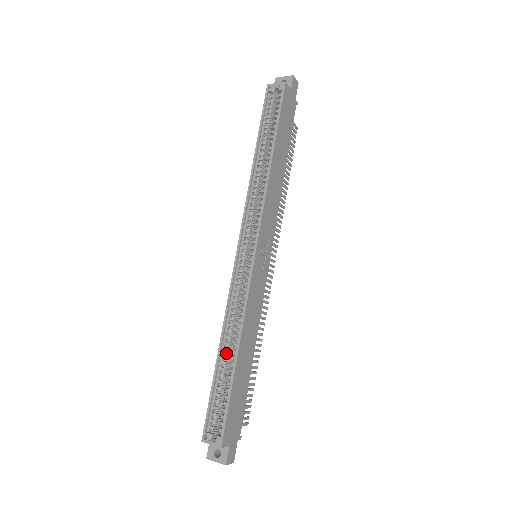
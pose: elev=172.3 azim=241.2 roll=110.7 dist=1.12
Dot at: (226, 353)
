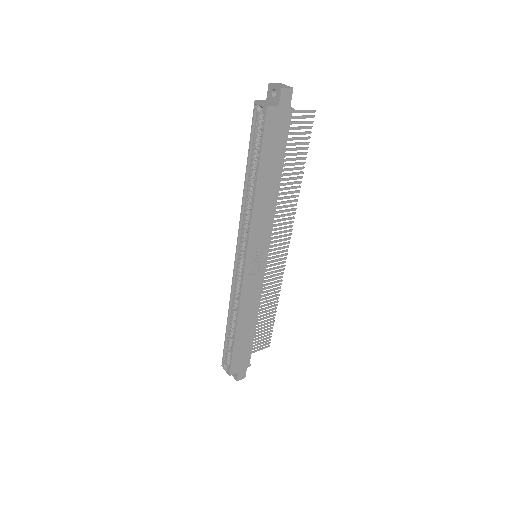
Dot at: (232, 323)
